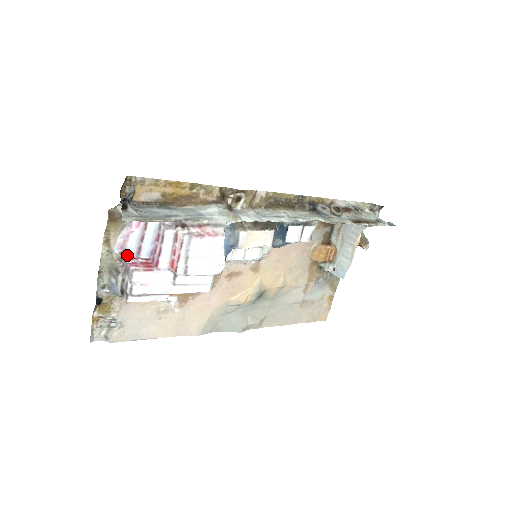
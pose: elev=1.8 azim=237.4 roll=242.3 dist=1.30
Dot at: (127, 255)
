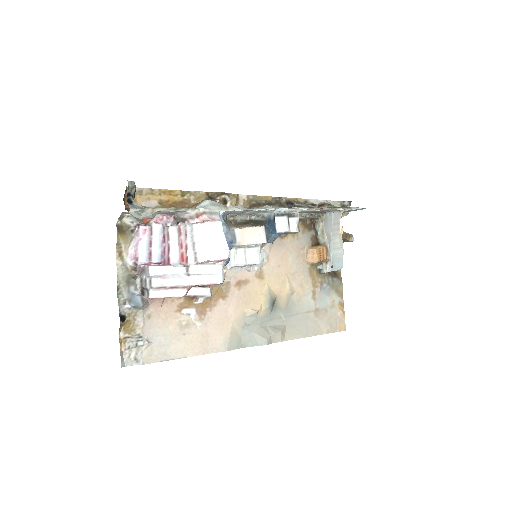
Dot at: (140, 263)
